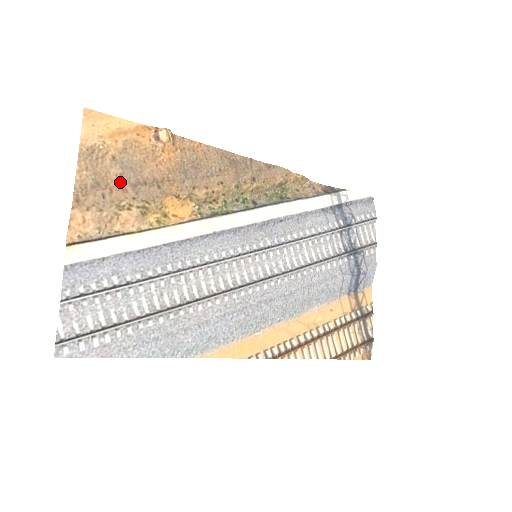
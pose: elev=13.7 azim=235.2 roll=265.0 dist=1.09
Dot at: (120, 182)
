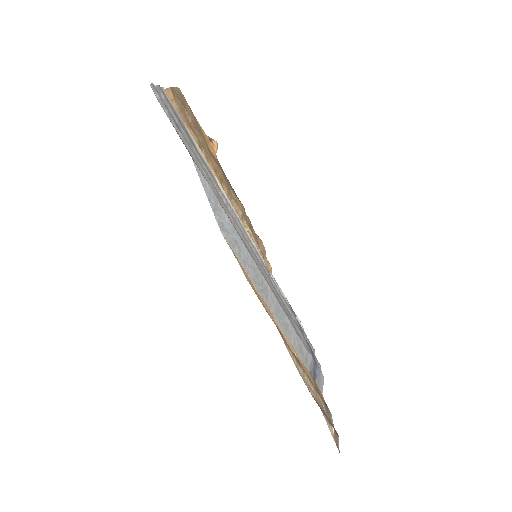
Dot at: occluded
